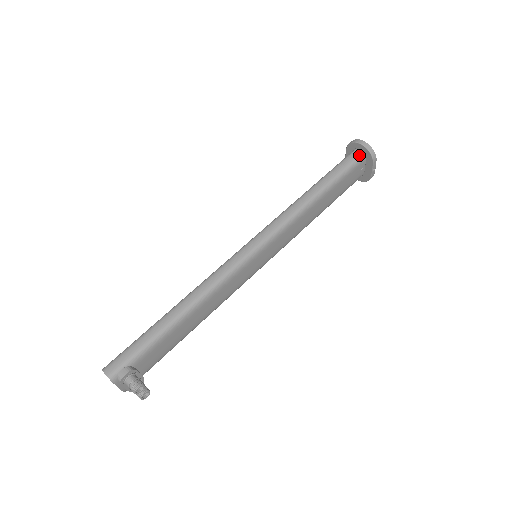
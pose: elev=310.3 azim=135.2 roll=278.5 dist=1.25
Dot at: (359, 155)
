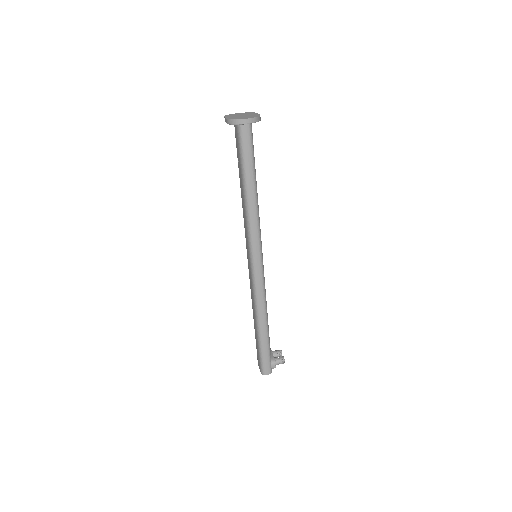
Dot at: (249, 129)
